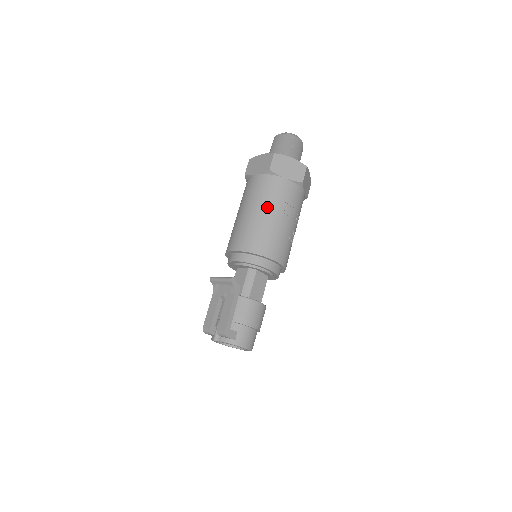
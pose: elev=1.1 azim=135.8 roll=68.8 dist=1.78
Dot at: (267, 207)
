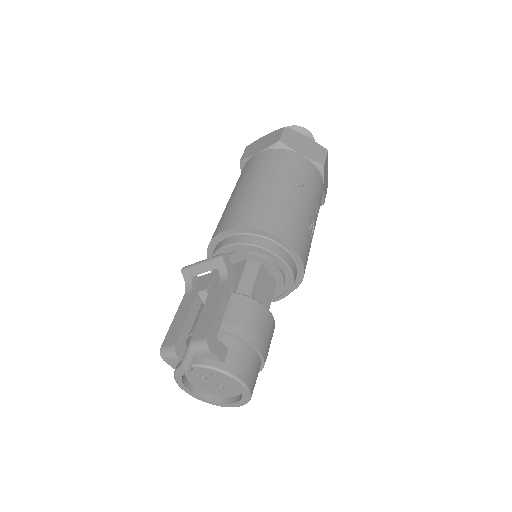
Dot at: (278, 179)
